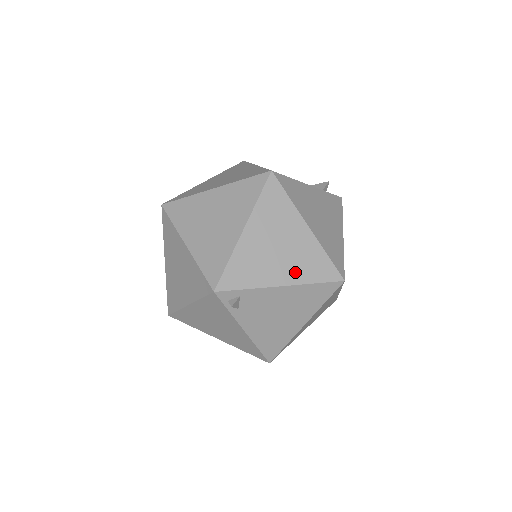
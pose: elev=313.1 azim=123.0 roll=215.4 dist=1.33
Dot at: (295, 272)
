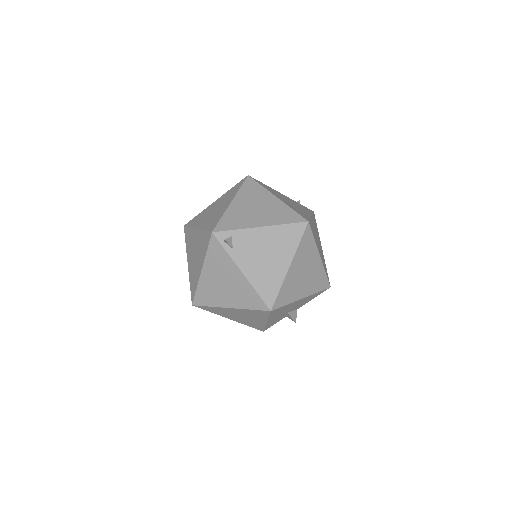
Dot at: (270, 219)
